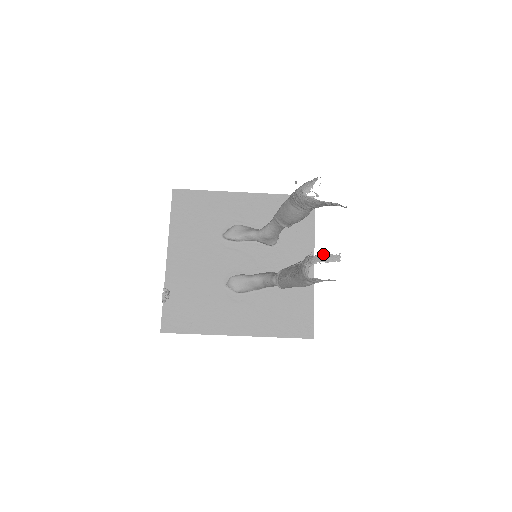
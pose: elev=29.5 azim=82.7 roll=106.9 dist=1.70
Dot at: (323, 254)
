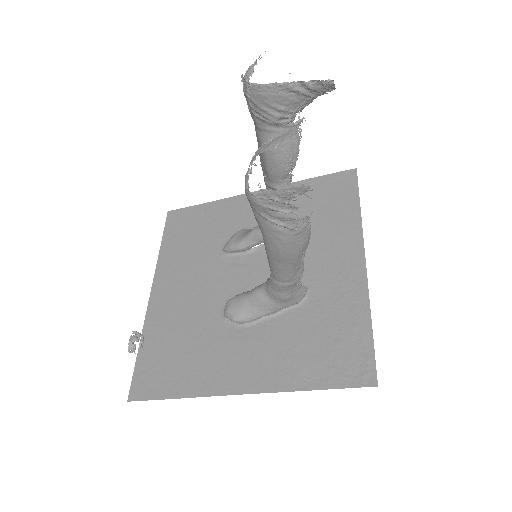
Dot at: (268, 140)
